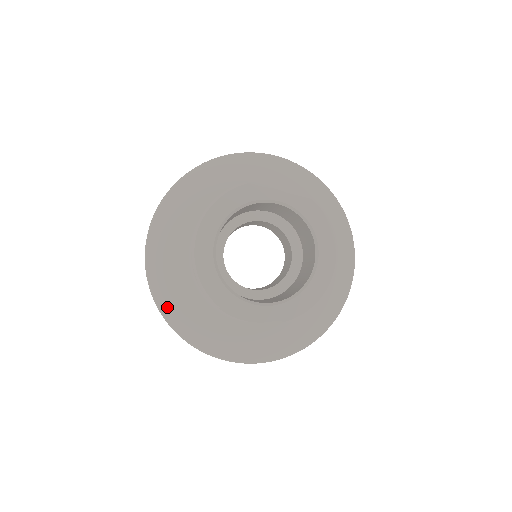
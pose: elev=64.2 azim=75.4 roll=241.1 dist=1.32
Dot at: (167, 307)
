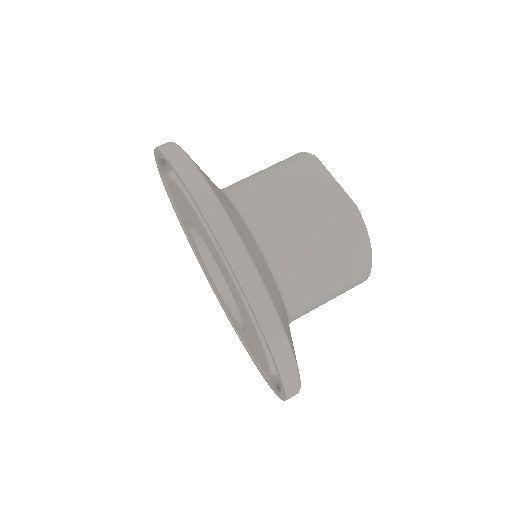
Dot at: occluded
